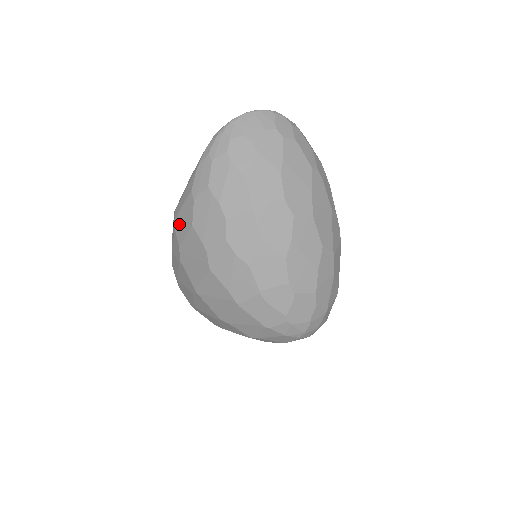
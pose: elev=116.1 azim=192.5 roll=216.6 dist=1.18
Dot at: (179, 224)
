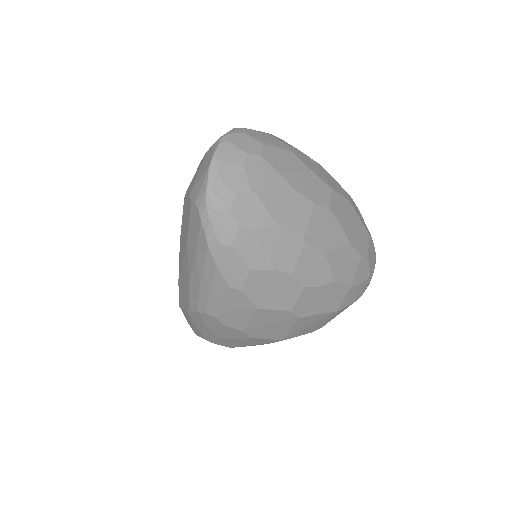
Dot at: (229, 319)
